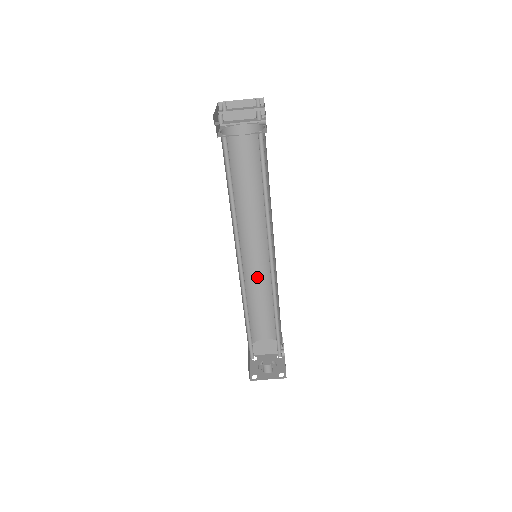
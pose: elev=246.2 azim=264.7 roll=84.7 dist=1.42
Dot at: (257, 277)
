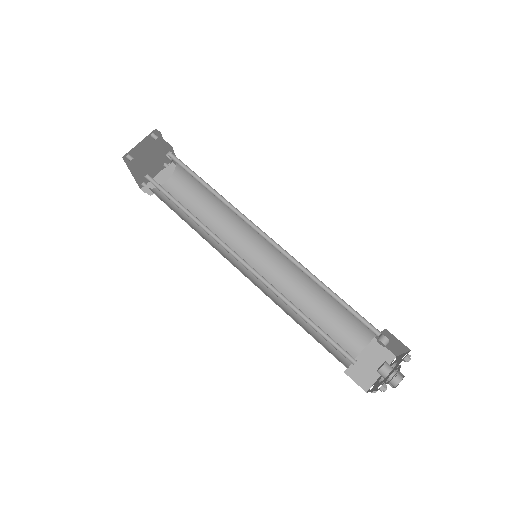
Dot at: (284, 290)
